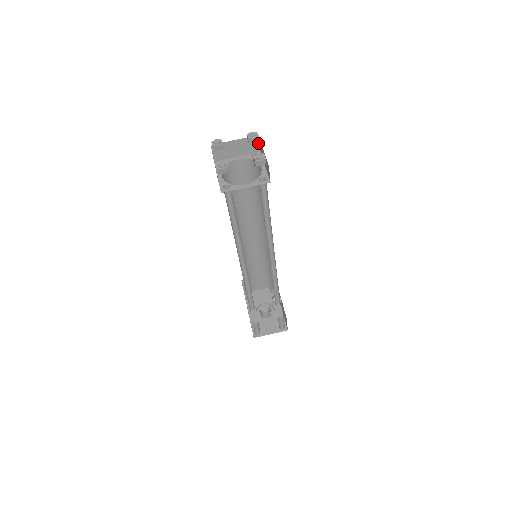
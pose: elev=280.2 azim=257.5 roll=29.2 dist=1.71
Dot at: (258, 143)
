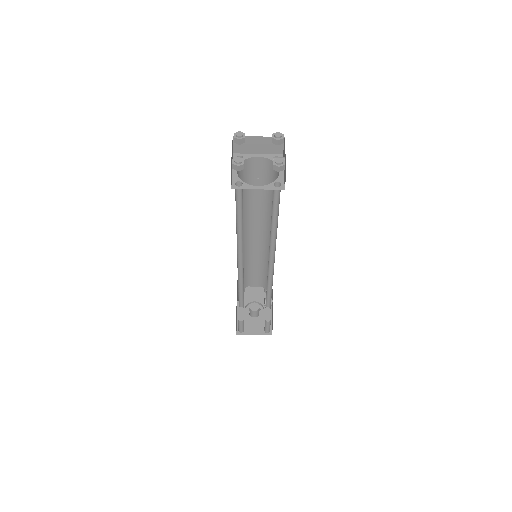
Dot at: (282, 145)
